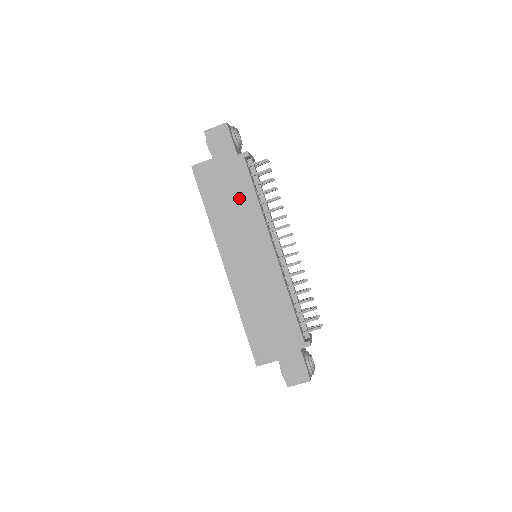
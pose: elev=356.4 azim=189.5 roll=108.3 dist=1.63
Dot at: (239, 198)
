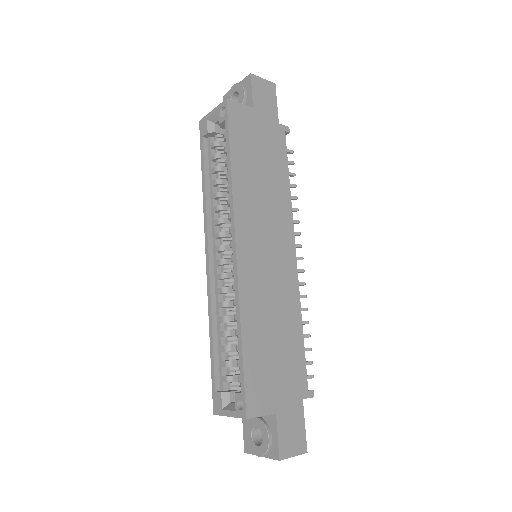
Dot at: (271, 171)
